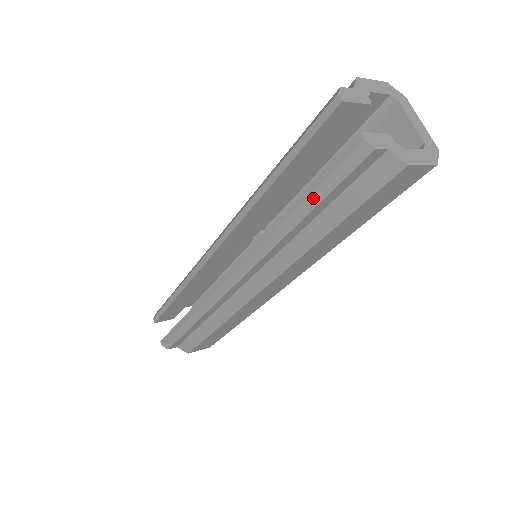
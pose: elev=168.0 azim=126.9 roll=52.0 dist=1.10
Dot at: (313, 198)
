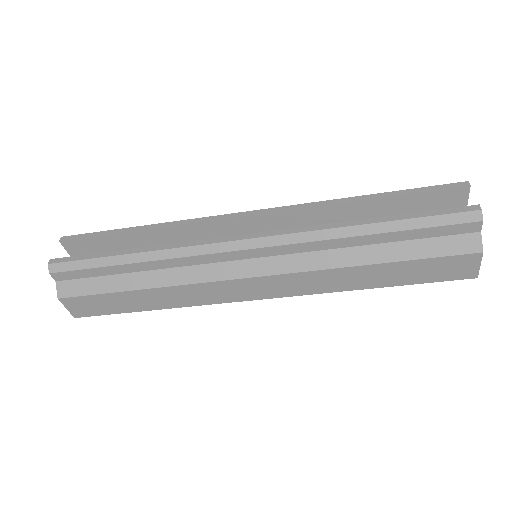
Dot at: (406, 223)
